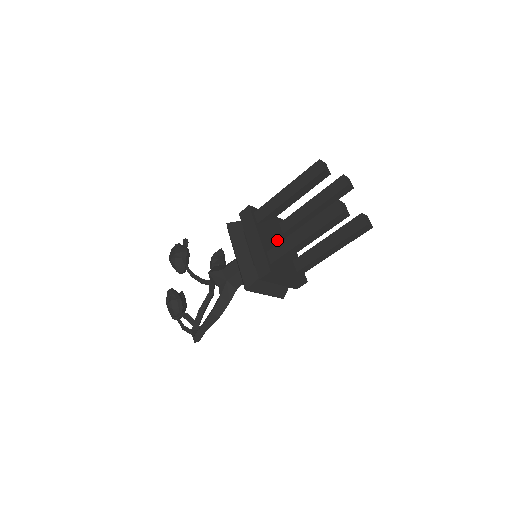
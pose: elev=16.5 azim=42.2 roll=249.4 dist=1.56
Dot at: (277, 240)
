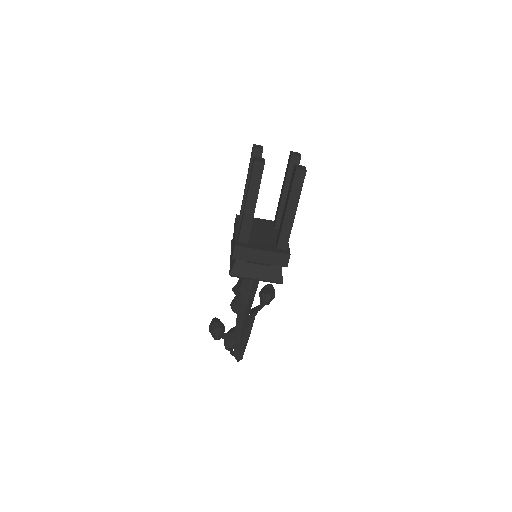
Dot at: (261, 231)
